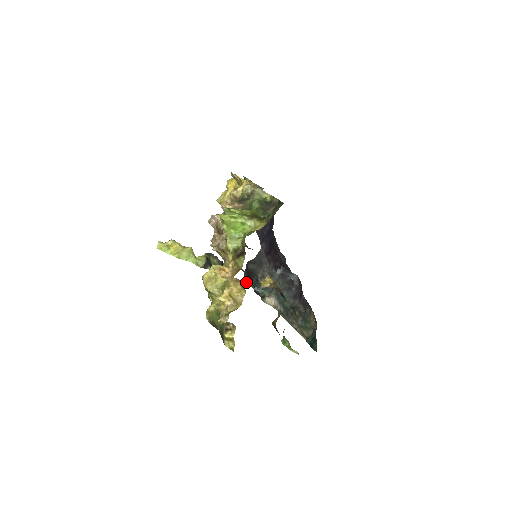
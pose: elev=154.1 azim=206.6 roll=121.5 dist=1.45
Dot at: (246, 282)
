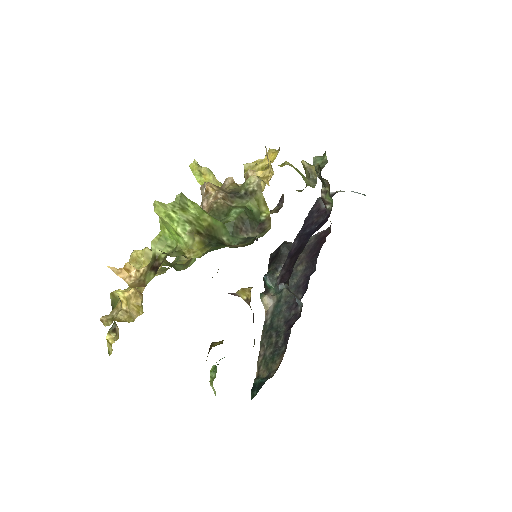
Dot at: (269, 261)
